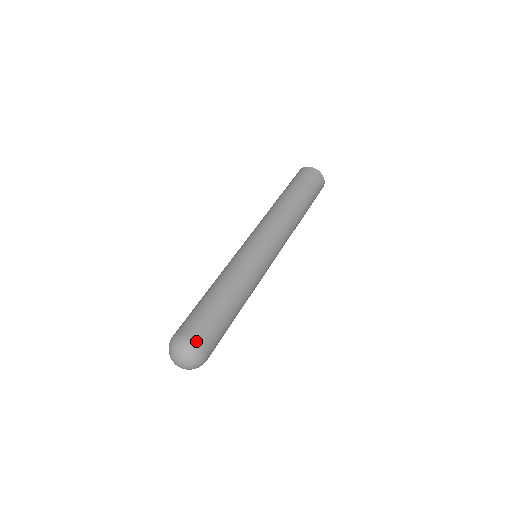
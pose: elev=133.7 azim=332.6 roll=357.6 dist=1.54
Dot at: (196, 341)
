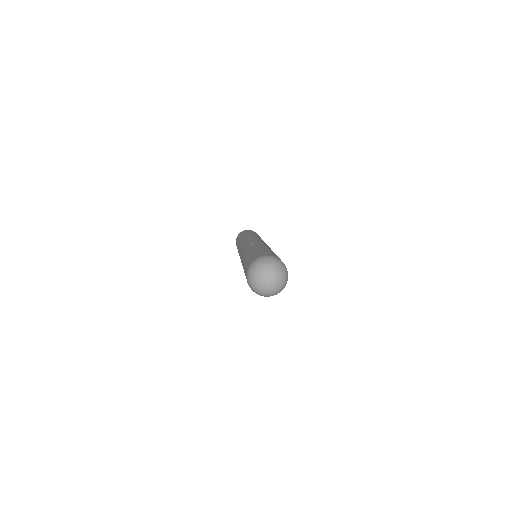
Dot at: occluded
